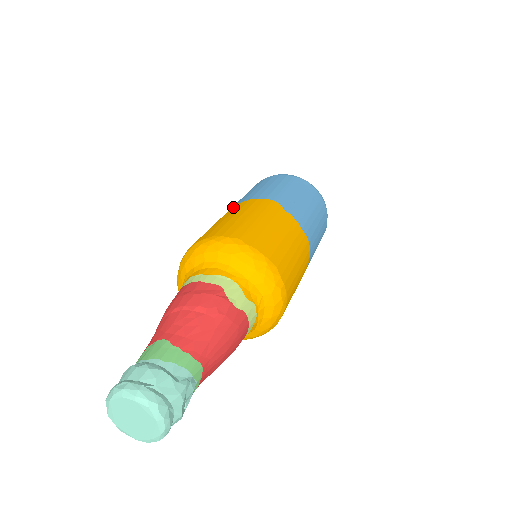
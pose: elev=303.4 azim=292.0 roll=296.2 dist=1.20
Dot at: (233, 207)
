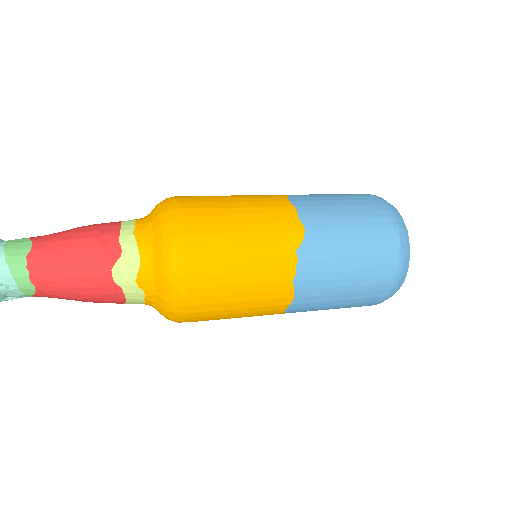
Dot at: (277, 197)
